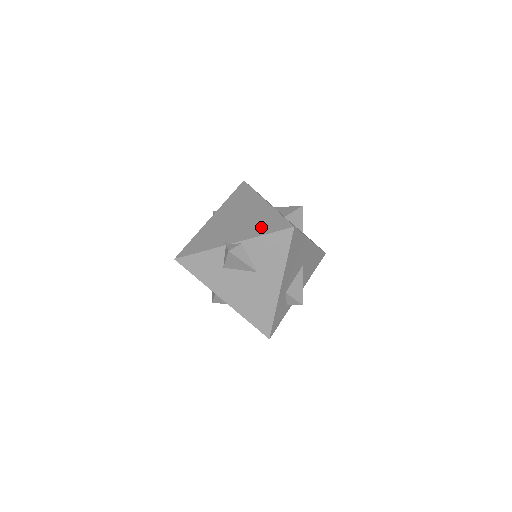
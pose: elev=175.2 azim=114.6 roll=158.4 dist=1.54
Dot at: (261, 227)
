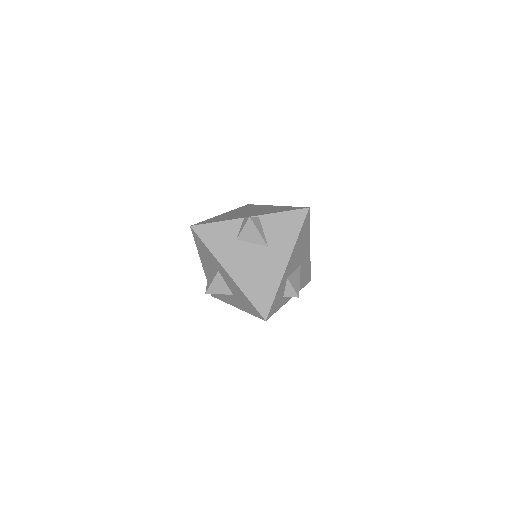
Dot at: (277, 210)
